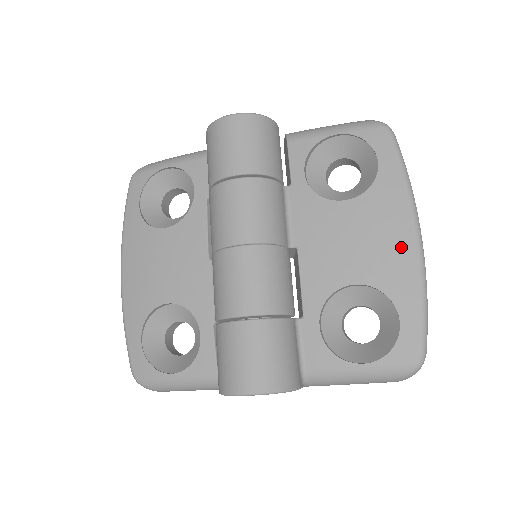
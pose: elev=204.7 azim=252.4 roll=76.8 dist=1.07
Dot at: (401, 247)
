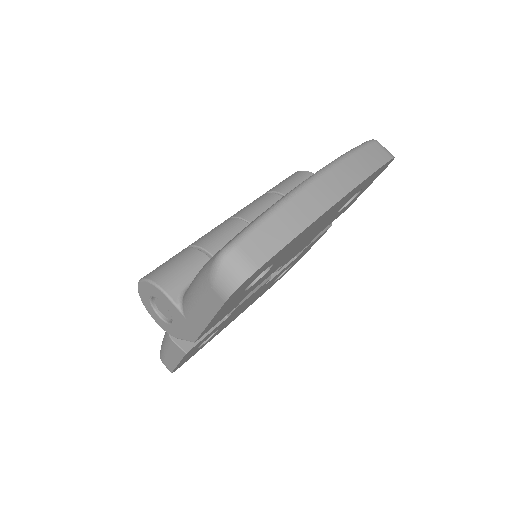
Dot at: occluded
